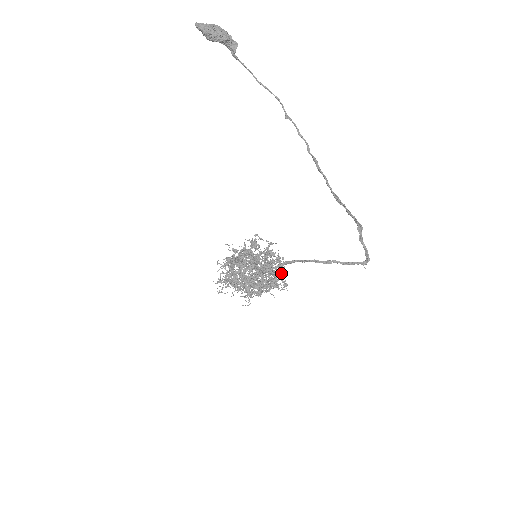
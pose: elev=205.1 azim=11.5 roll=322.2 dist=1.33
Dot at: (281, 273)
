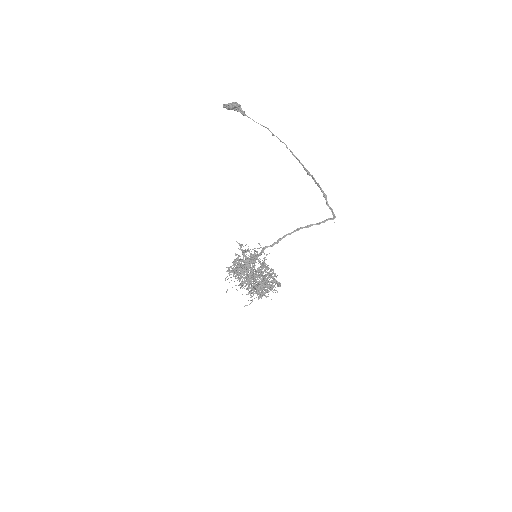
Dot at: (275, 274)
